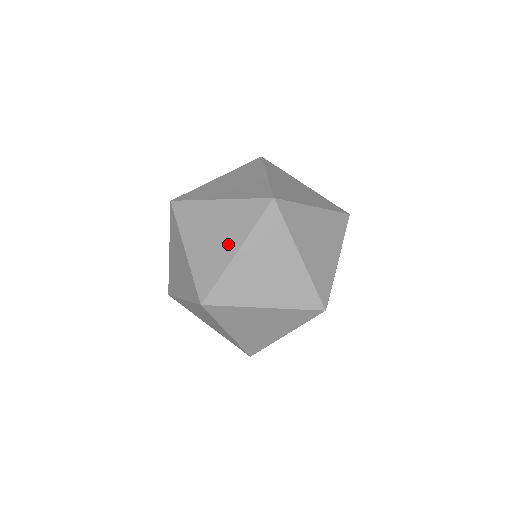
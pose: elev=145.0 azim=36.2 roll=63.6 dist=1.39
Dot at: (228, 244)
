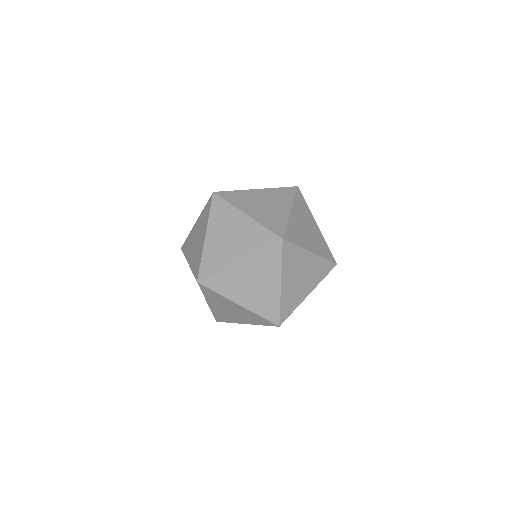
Dot at: (281, 208)
